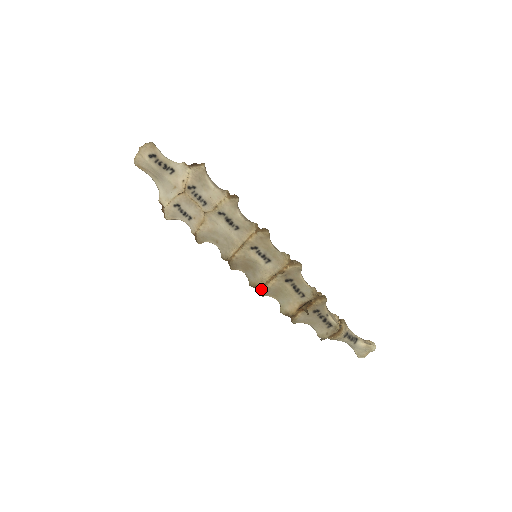
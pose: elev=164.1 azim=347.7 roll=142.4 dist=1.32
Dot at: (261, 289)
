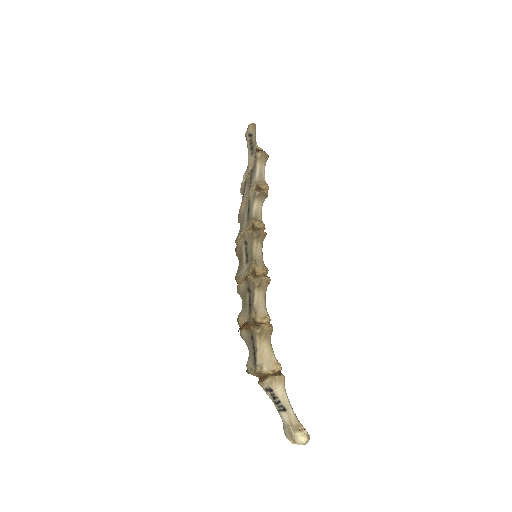
Dot at: (238, 285)
